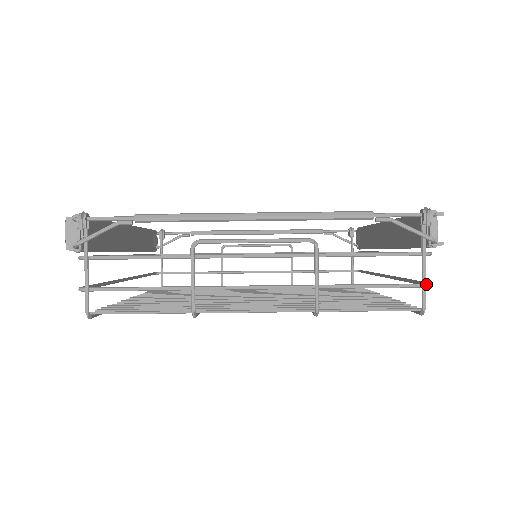
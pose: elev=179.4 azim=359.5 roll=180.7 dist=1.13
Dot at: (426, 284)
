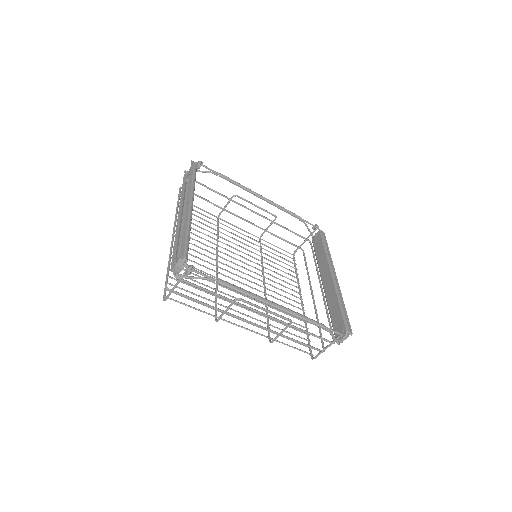
Dot at: (322, 352)
